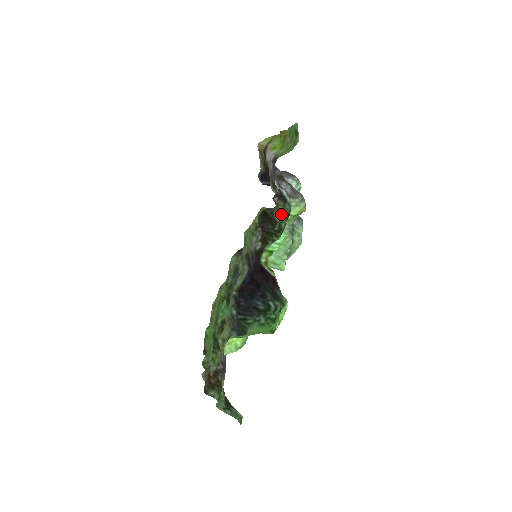
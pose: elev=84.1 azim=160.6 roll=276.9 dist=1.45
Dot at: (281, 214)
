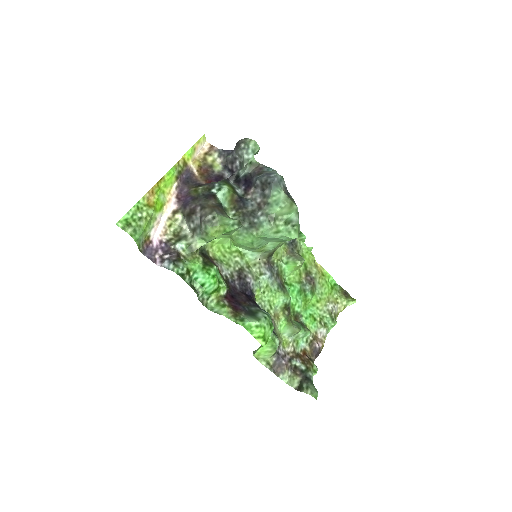
Dot at: (192, 265)
